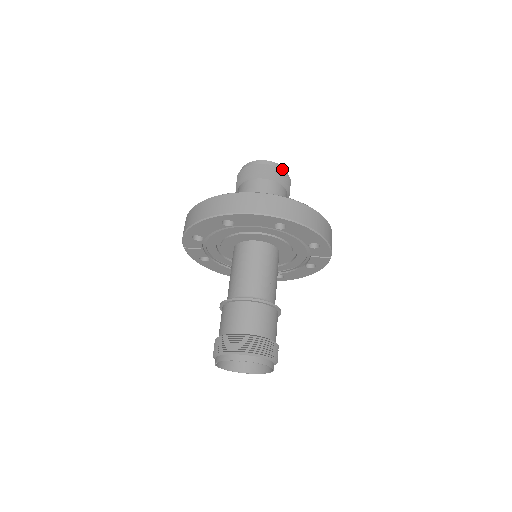
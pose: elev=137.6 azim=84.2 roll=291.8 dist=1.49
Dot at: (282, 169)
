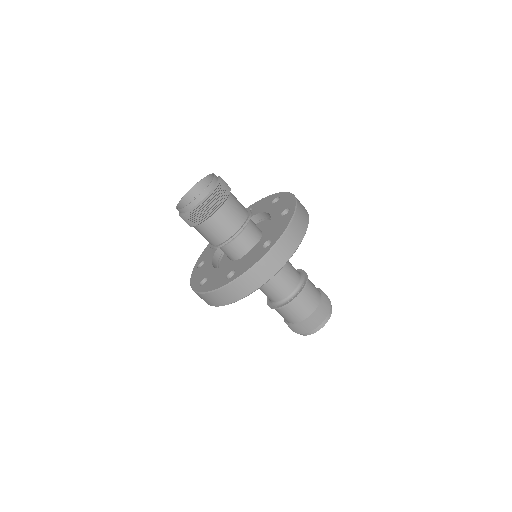
Dot at: (216, 188)
